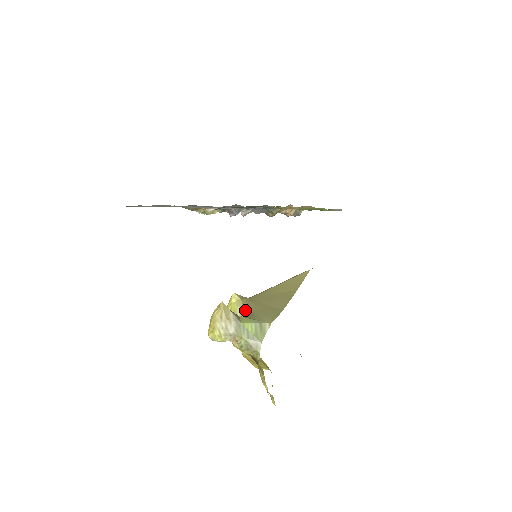
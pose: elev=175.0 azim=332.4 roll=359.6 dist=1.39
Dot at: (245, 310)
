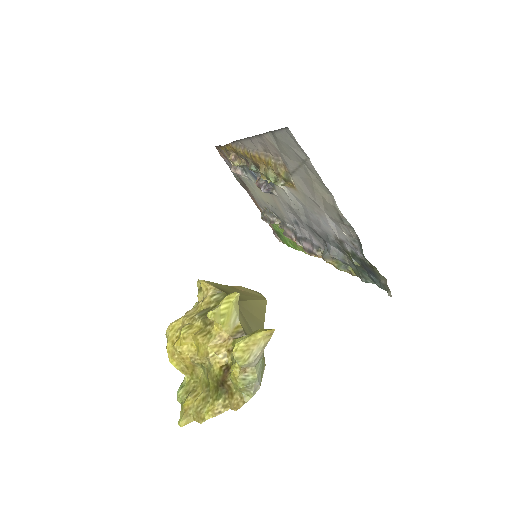
Dot at: (240, 321)
